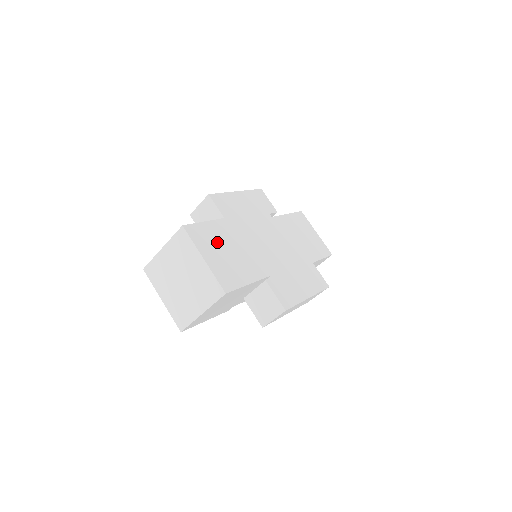
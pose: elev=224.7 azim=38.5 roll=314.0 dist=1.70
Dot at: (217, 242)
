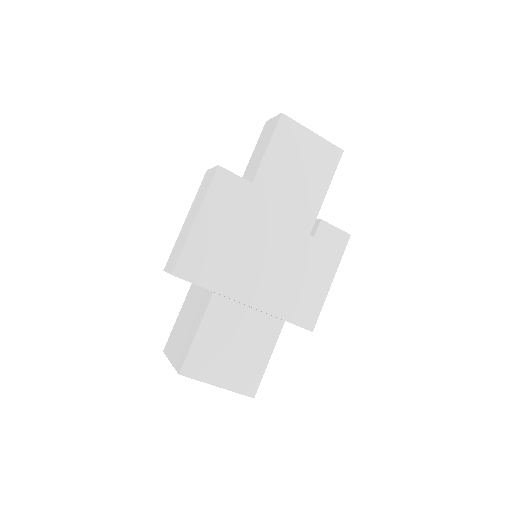
Dot at: (218, 350)
